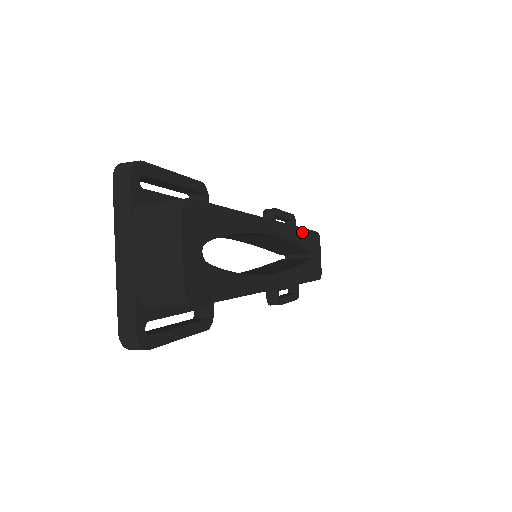
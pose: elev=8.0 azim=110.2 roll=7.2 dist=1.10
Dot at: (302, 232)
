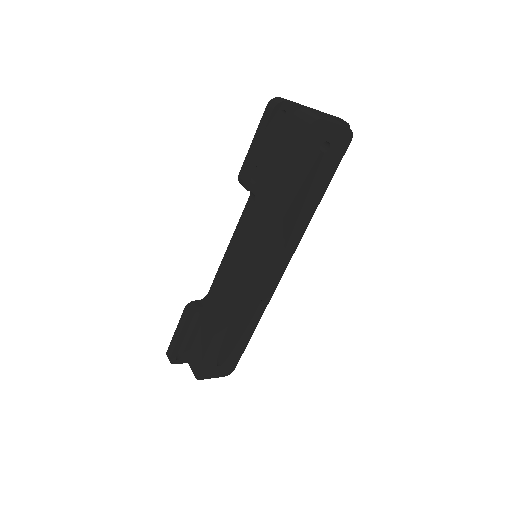
Dot at: (278, 203)
